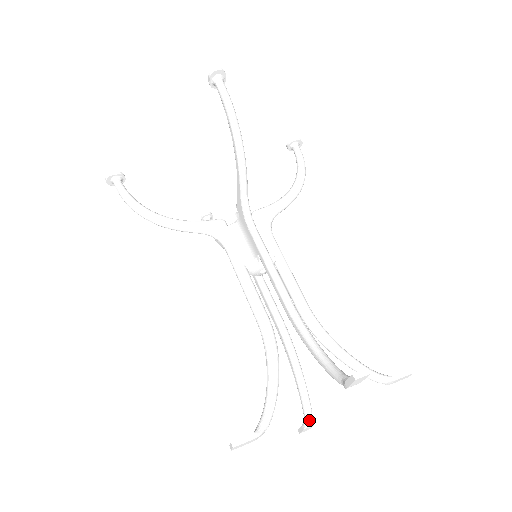
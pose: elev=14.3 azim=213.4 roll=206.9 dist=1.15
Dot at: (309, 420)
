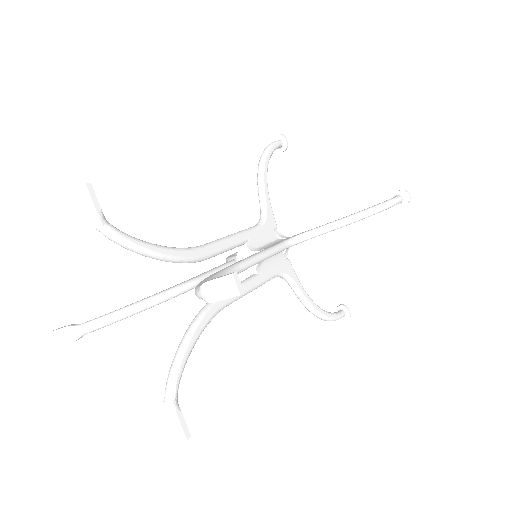
Dot at: (85, 327)
